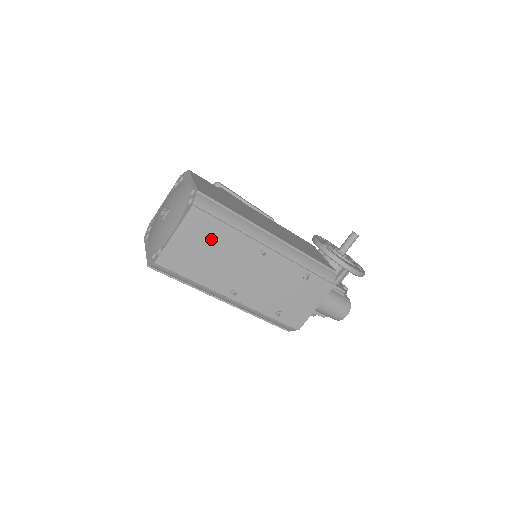
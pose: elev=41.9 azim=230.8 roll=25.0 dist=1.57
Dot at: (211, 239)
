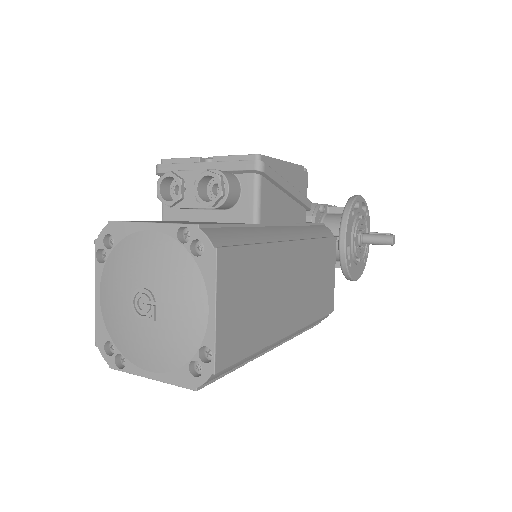
Dot at: occluded
